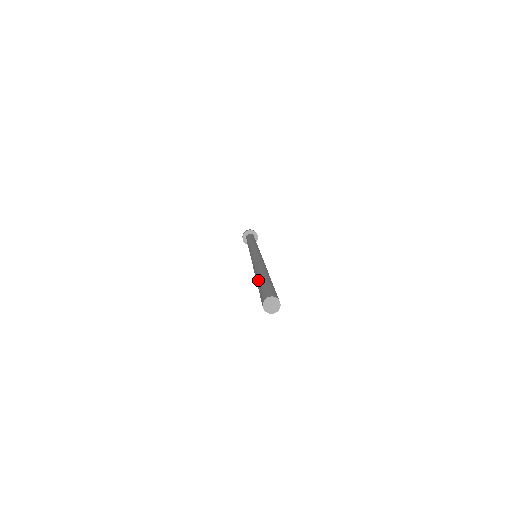
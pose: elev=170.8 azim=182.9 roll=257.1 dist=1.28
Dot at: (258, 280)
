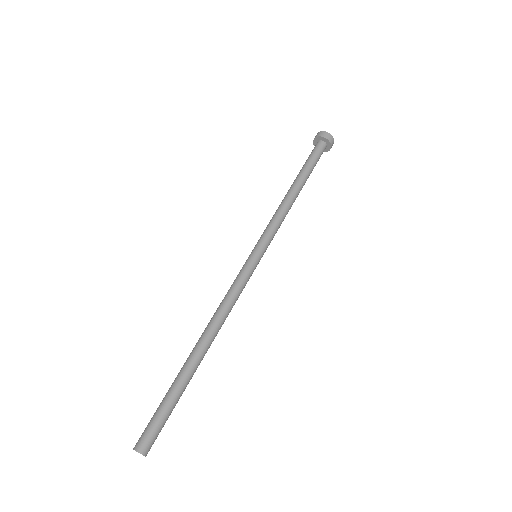
Dot at: (176, 379)
